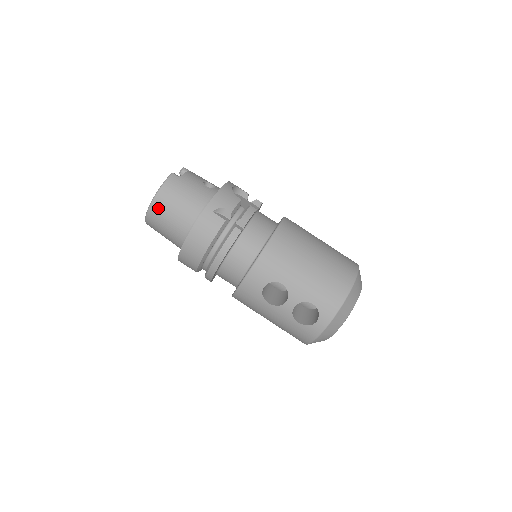
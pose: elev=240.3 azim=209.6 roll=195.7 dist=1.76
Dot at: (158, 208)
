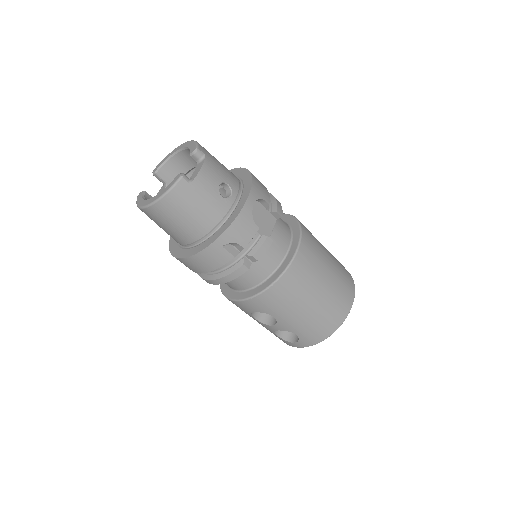
Dot at: (156, 214)
